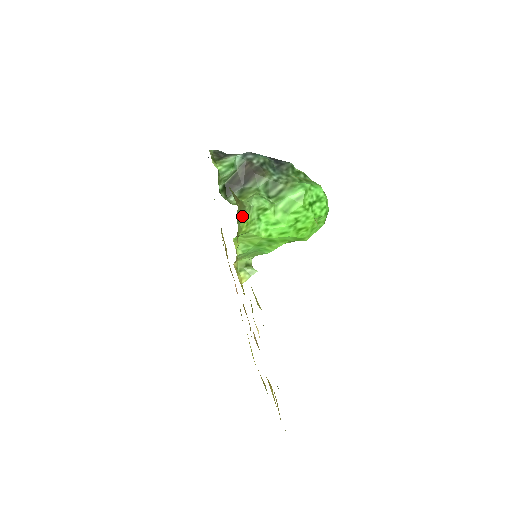
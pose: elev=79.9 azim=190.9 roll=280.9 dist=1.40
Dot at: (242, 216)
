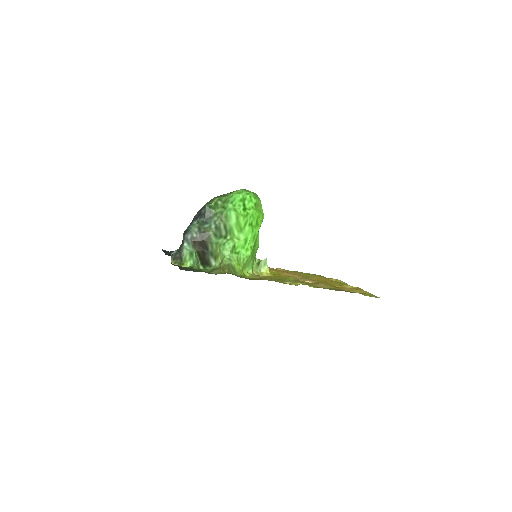
Dot at: (233, 268)
